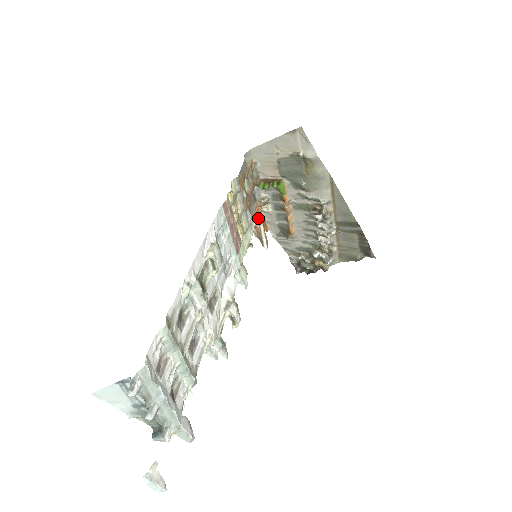
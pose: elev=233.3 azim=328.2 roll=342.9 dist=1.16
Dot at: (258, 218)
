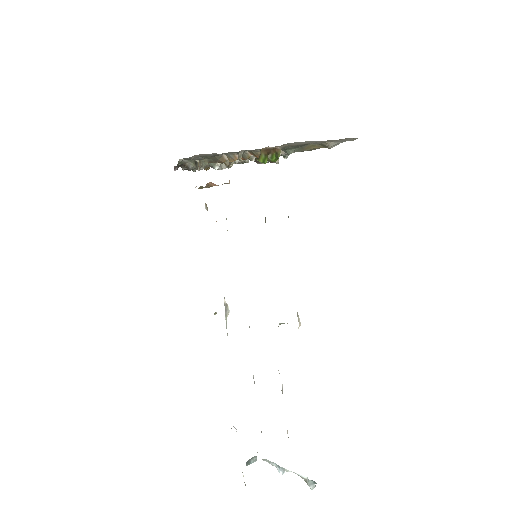
Dot at: occluded
